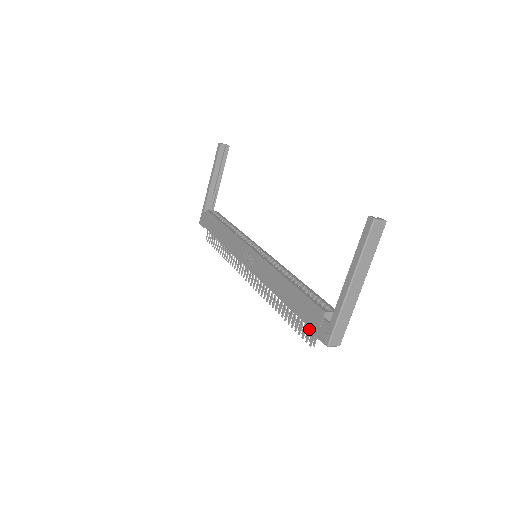
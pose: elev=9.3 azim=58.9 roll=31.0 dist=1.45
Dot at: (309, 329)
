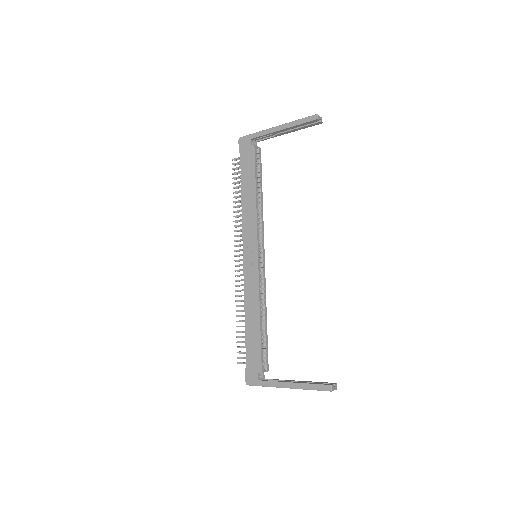
Dot at: (245, 358)
